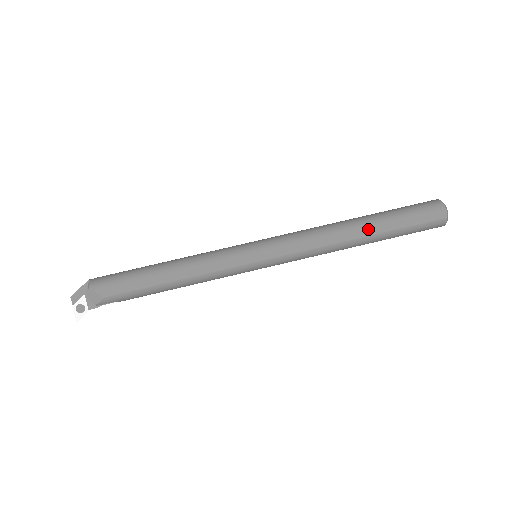
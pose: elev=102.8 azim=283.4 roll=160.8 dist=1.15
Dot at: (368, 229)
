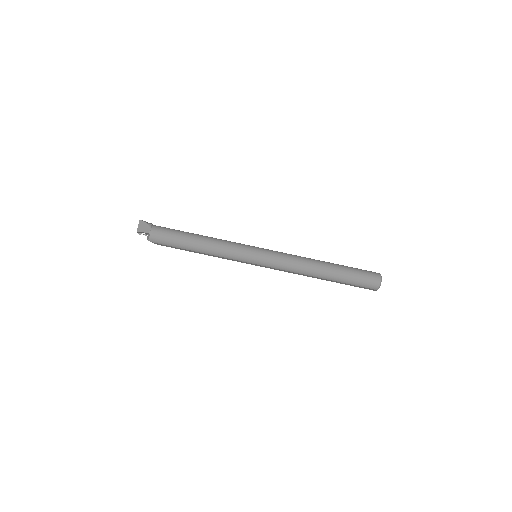
Dot at: (326, 280)
